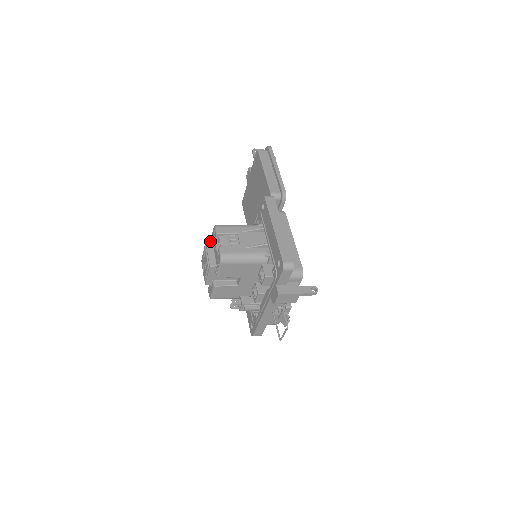
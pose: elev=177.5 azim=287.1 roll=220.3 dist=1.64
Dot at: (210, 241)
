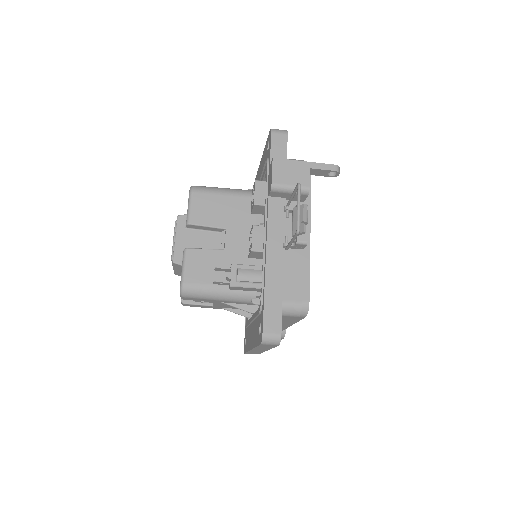
Dot at: occluded
